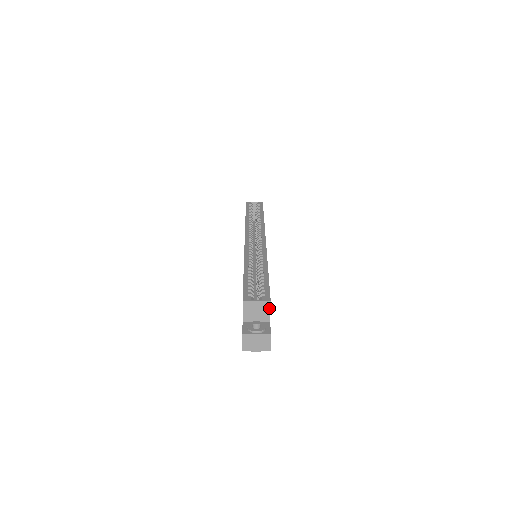
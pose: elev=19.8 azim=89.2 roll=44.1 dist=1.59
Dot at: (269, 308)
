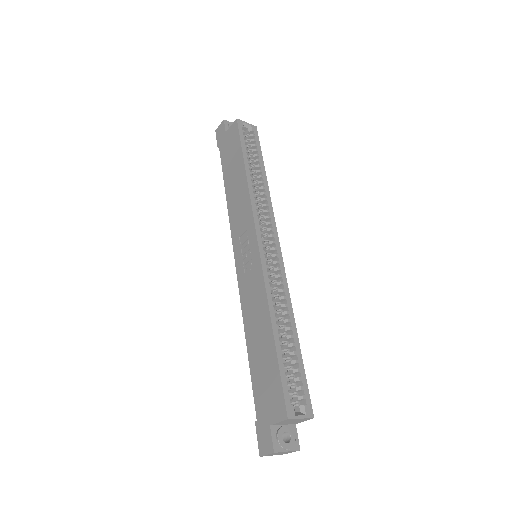
Dot at: occluded
